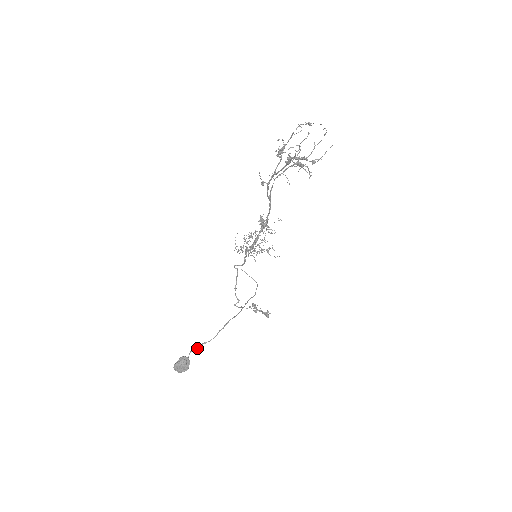
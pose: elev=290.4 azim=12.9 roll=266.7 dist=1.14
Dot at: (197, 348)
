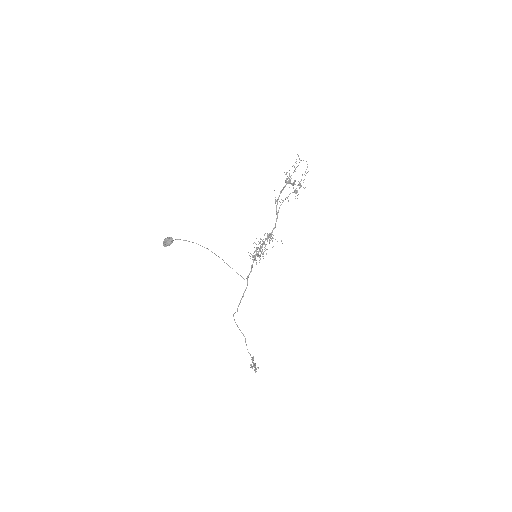
Dot at: occluded
